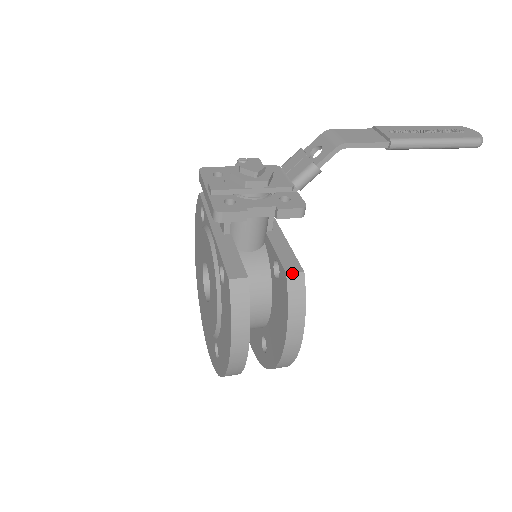
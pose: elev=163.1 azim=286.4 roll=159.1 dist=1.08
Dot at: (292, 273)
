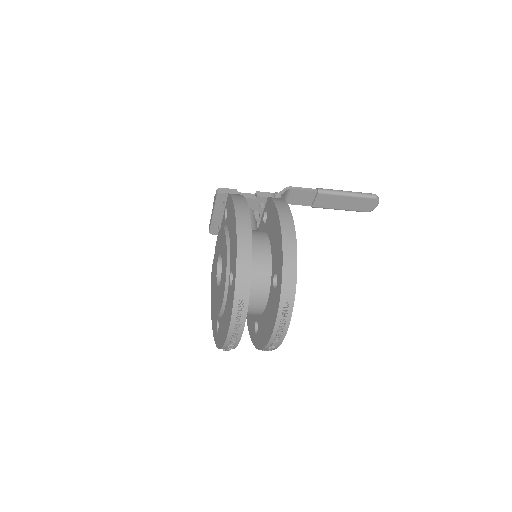
Dot at: occluded
